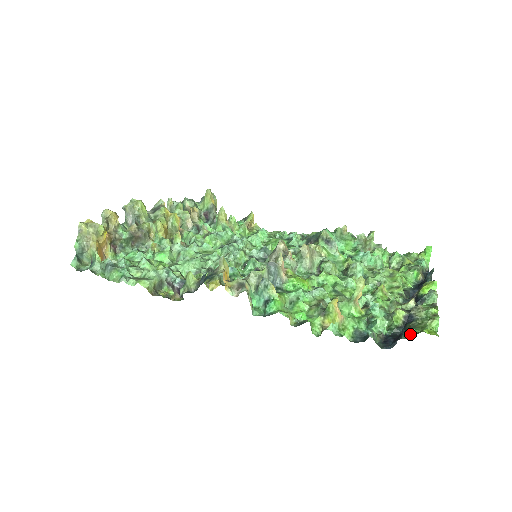
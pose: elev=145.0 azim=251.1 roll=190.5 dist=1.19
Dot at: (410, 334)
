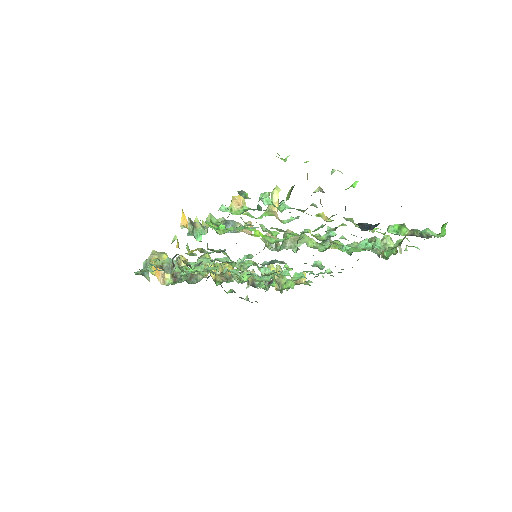
Dot at: occluded
